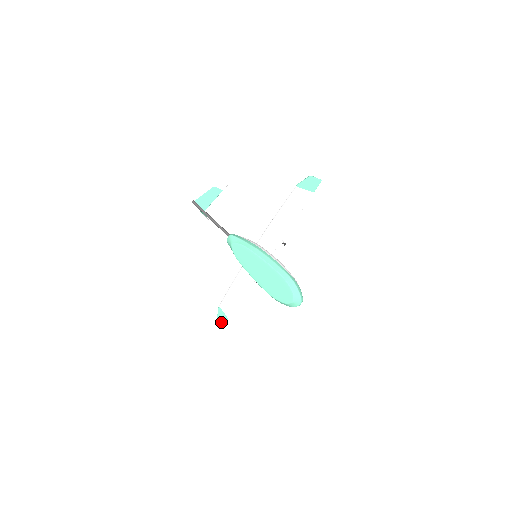
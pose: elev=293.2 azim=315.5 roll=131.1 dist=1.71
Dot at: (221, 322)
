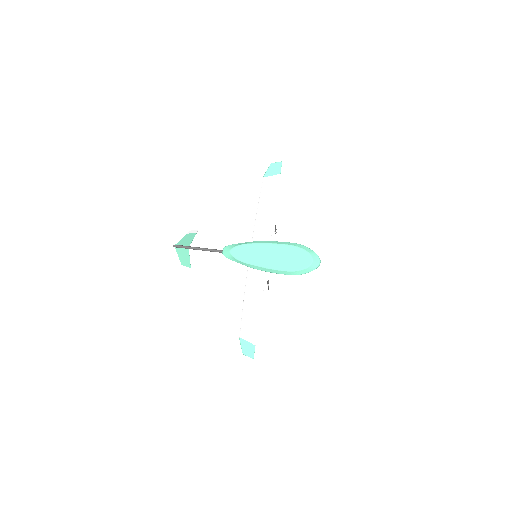
Dot at: (249, 355)
